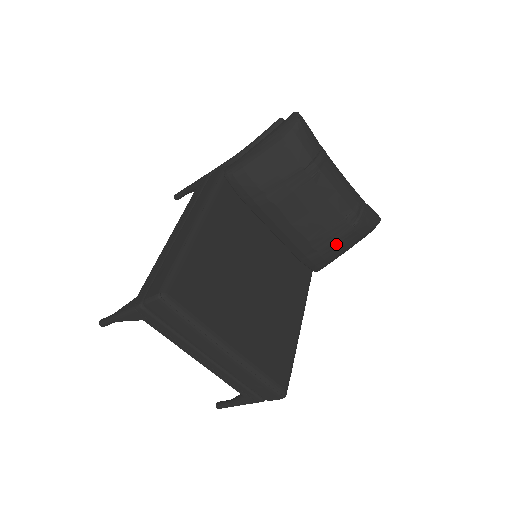
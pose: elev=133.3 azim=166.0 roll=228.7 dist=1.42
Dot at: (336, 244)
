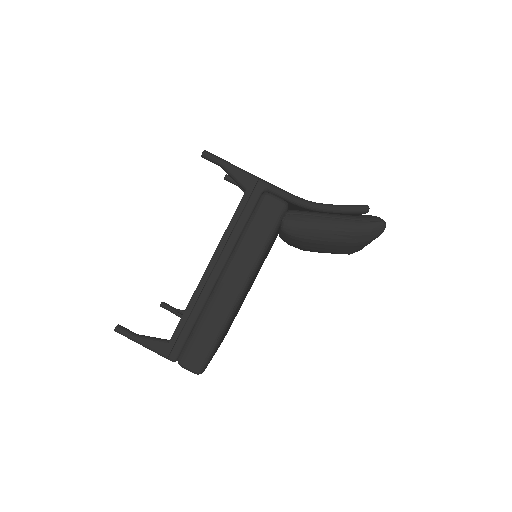
Dot at: occluded
